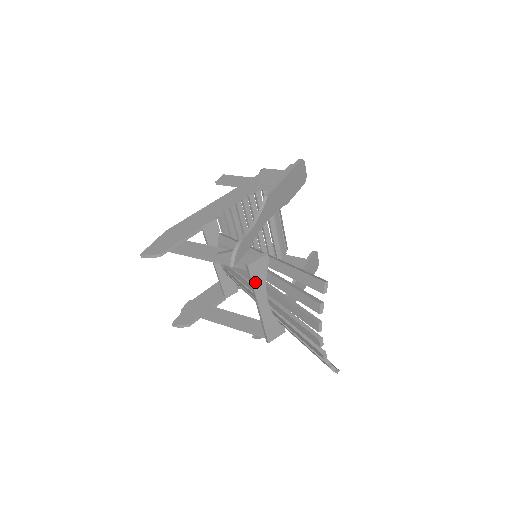
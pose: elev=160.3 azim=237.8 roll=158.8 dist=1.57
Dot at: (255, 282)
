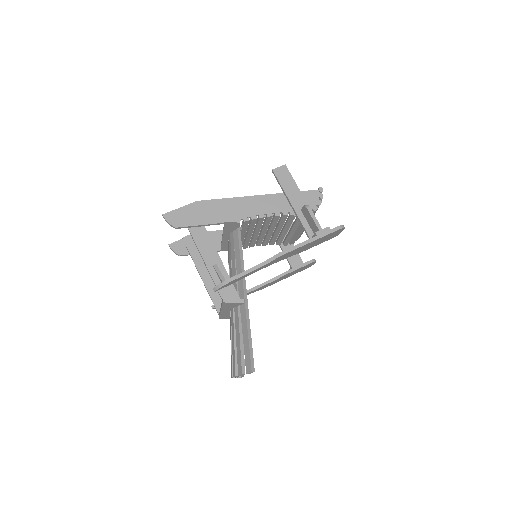
Dot at: (224, 306)
